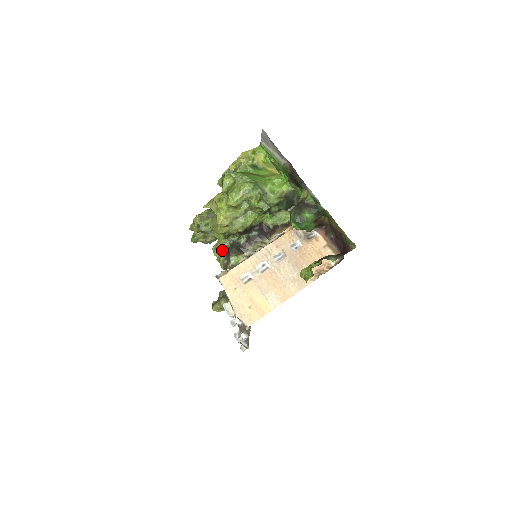
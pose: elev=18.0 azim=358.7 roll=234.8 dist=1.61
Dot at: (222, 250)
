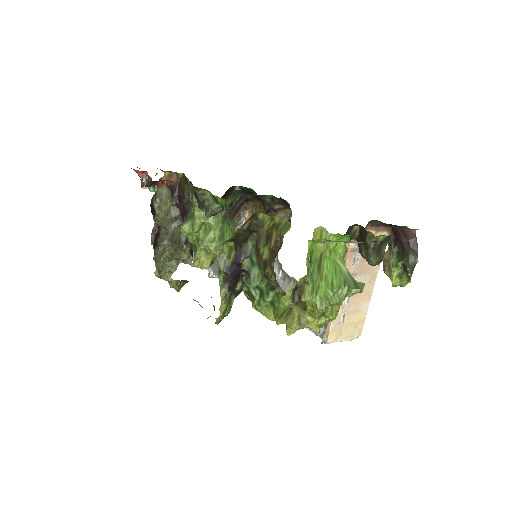
Dot at: occluded
